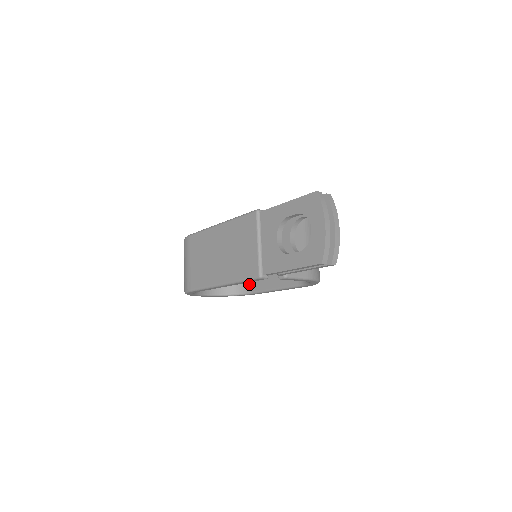
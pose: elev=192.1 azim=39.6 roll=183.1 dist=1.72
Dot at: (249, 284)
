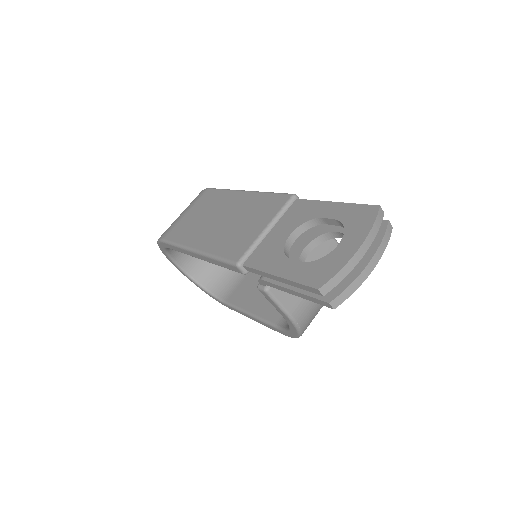
Dot at: (229, 291)
